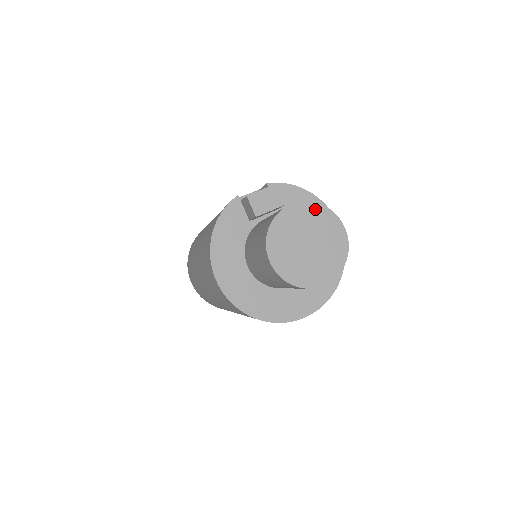
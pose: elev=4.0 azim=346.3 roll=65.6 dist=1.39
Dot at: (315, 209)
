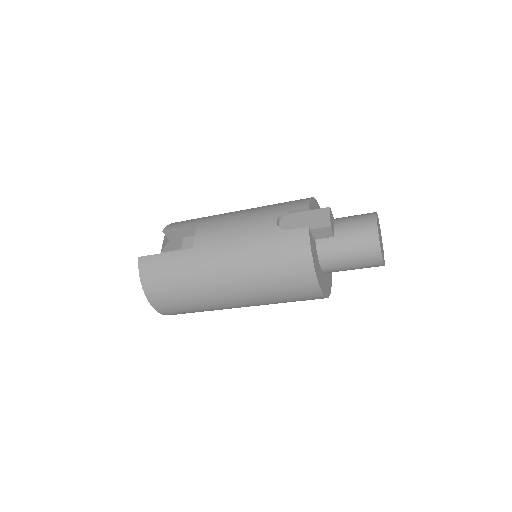
Dot at: (377, 217)
